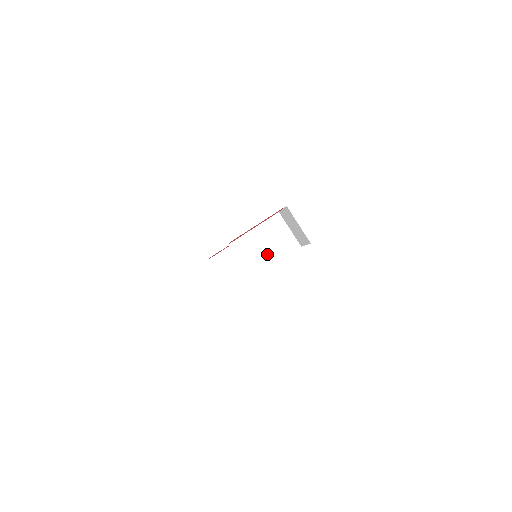
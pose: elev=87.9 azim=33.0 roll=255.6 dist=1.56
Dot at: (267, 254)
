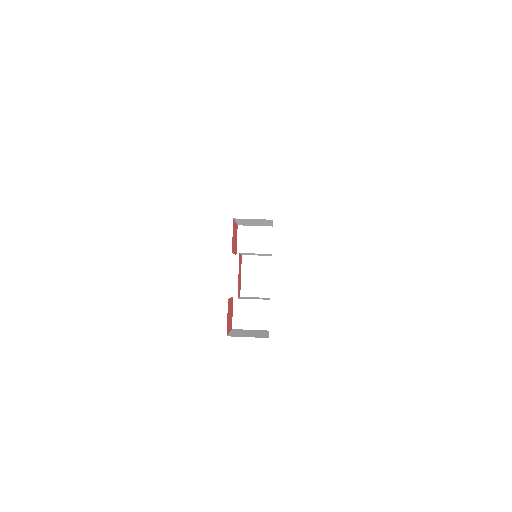
Dot at: occluded
